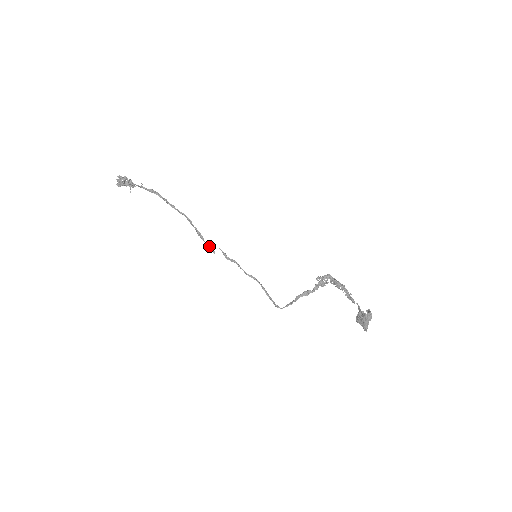
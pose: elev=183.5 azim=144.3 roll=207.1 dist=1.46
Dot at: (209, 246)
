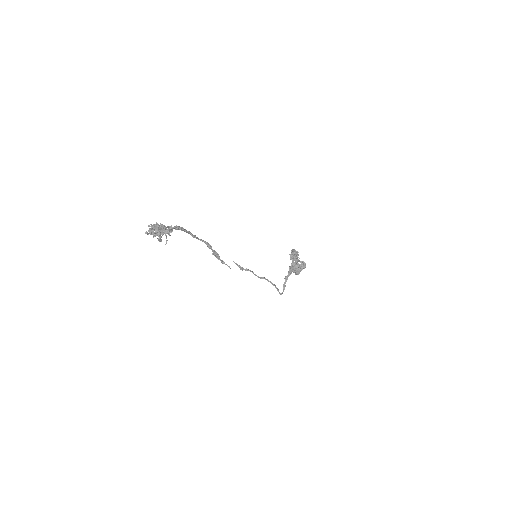
Dot at: occluded
